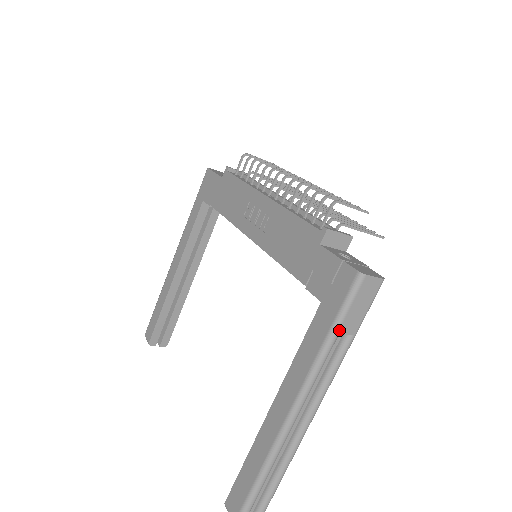
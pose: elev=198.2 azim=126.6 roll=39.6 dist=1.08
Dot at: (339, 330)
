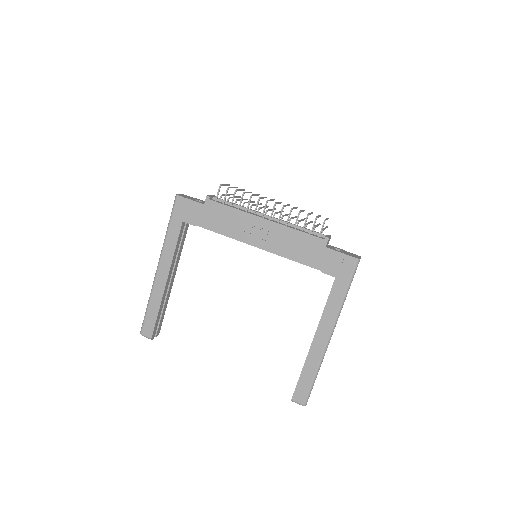
Dot at: occluded
